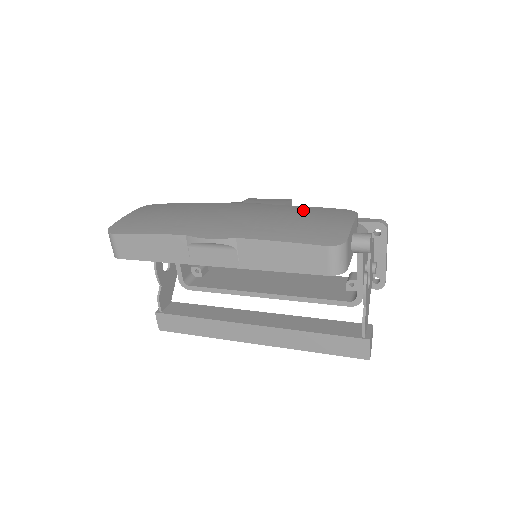
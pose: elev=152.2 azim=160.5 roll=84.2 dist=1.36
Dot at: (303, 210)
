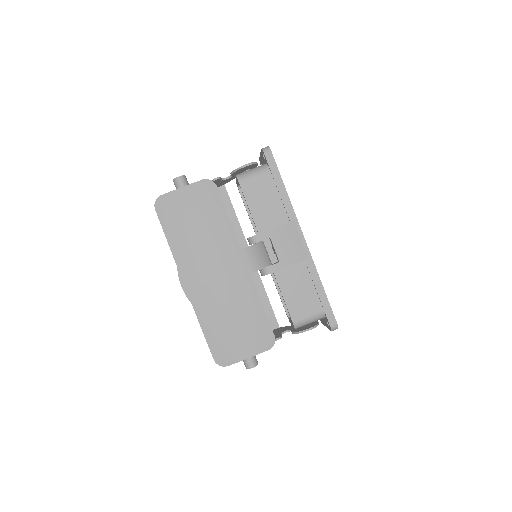
Dot at: (253, 314)
